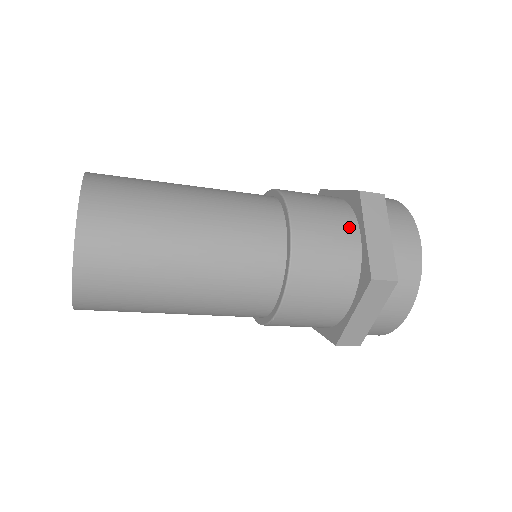
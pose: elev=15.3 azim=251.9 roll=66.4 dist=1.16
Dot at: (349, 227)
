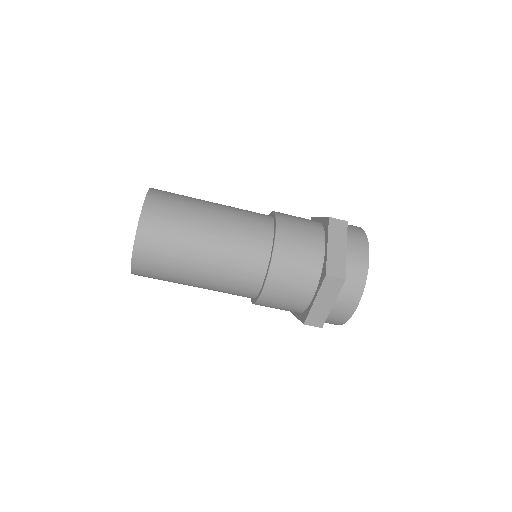
Dot at: occluded
